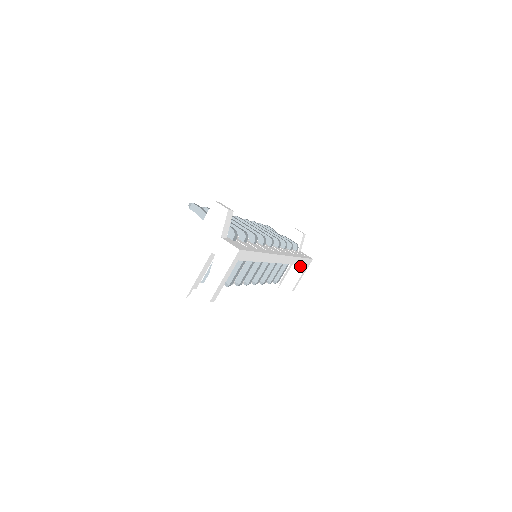
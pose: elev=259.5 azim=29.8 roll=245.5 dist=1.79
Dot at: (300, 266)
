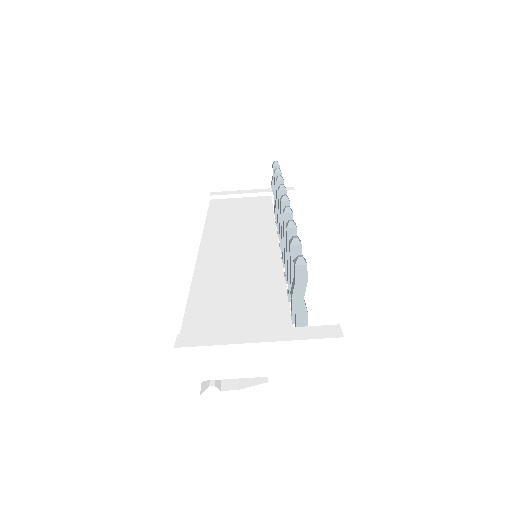
Dot at: occluded
